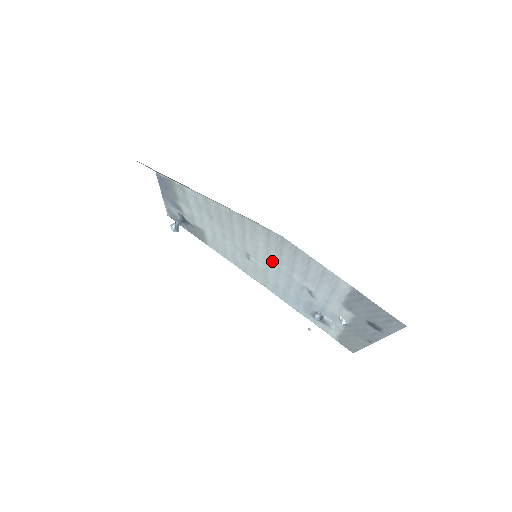
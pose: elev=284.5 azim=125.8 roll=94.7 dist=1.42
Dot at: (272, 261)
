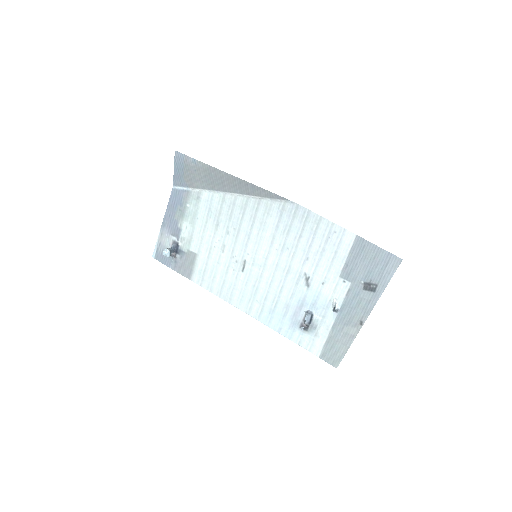
Dot at: (273, 254)
